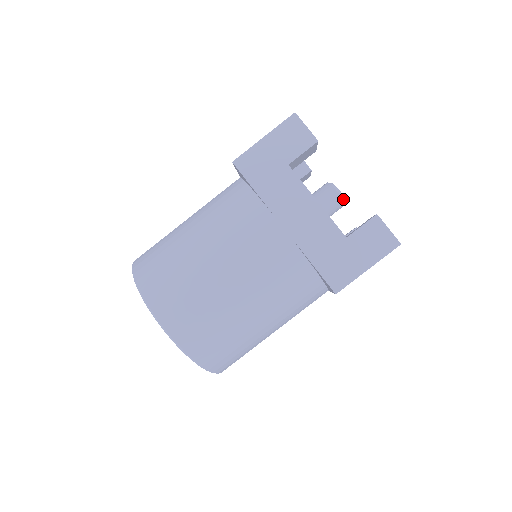
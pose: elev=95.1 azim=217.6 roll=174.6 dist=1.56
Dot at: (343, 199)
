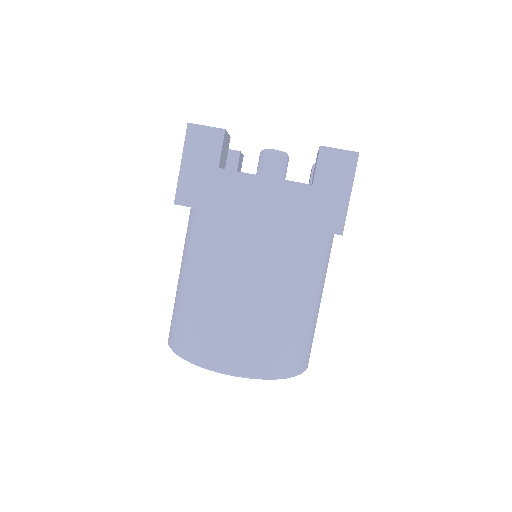
Dot at: (284, 154)
